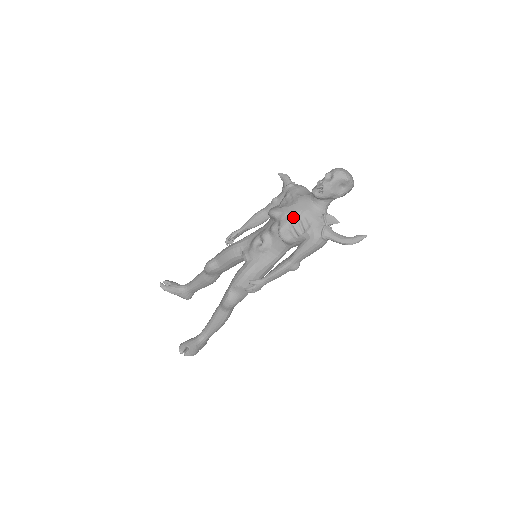
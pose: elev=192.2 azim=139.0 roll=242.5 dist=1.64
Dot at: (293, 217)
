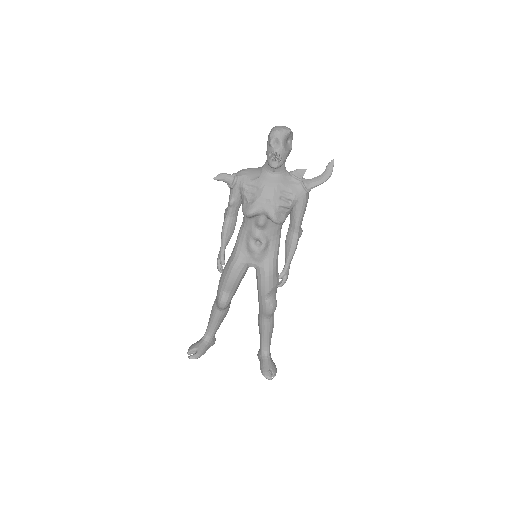
Dot at: (274, 200)
